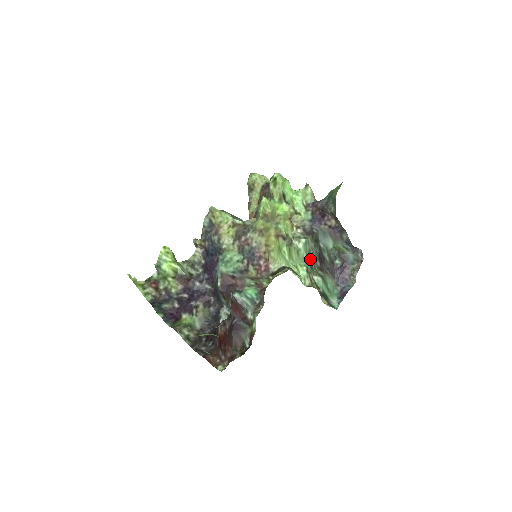
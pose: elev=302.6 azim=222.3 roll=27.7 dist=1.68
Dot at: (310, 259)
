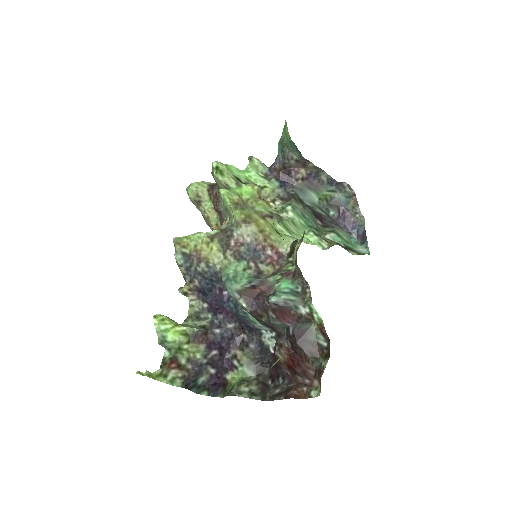
Dot at: (309, 222)
